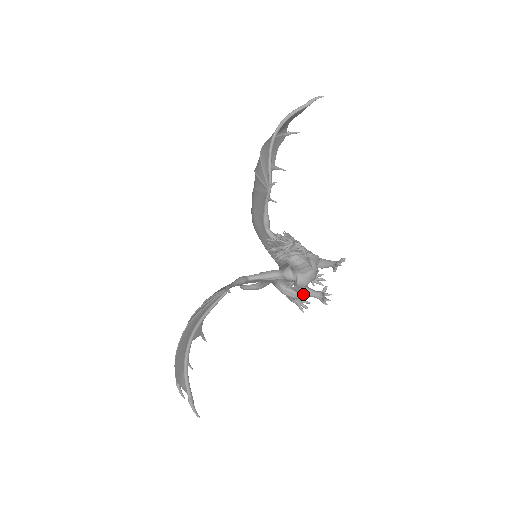
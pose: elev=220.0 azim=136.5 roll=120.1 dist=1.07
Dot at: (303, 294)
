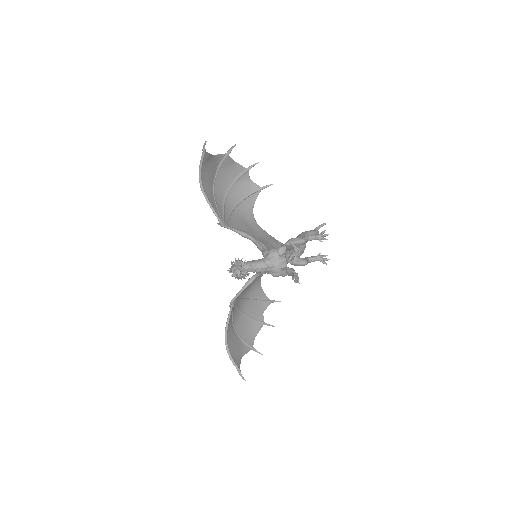
Dot at: occluded
